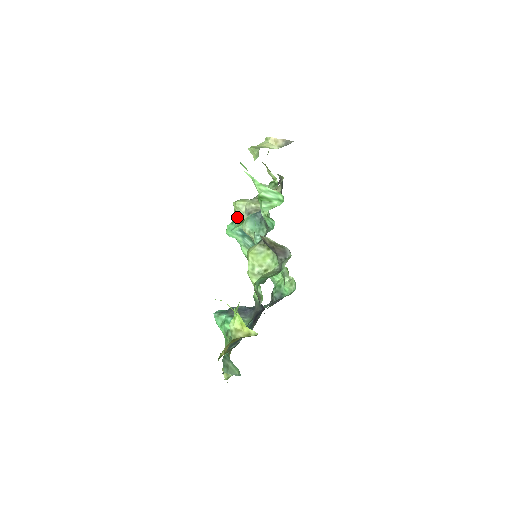
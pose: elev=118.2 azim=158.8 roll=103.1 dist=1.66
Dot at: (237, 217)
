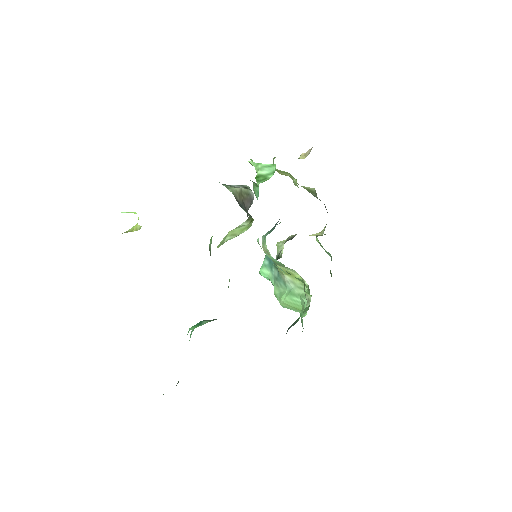
Dot at: (277, 258)
